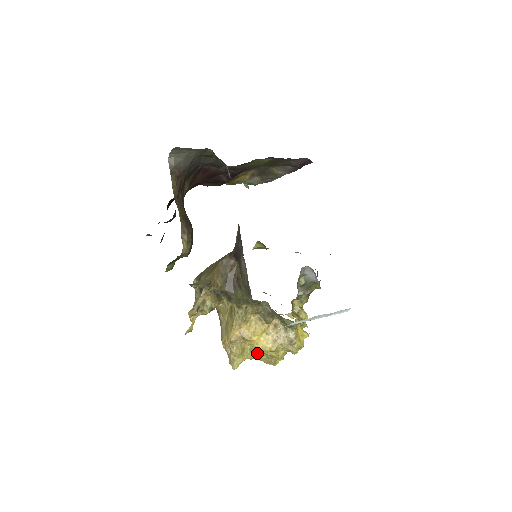
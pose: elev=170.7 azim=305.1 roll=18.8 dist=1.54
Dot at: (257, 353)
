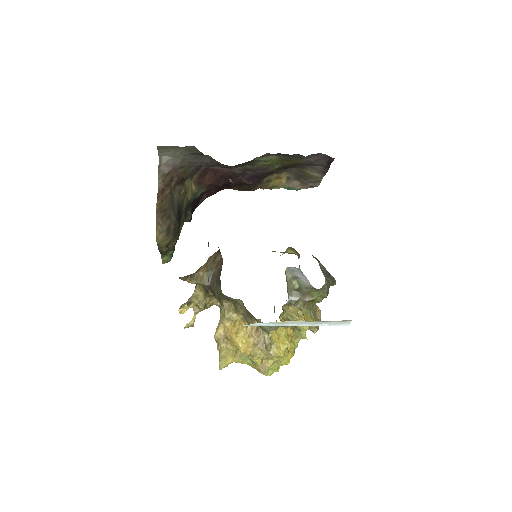
Dot at: (244, 357)
